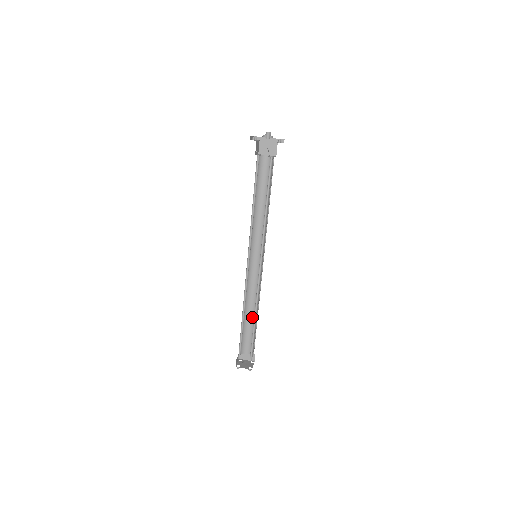
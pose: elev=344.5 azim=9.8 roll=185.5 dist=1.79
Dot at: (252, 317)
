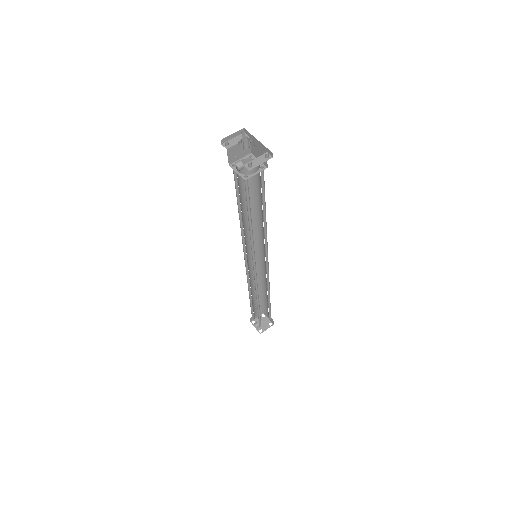
Dot at: (267, 295)
